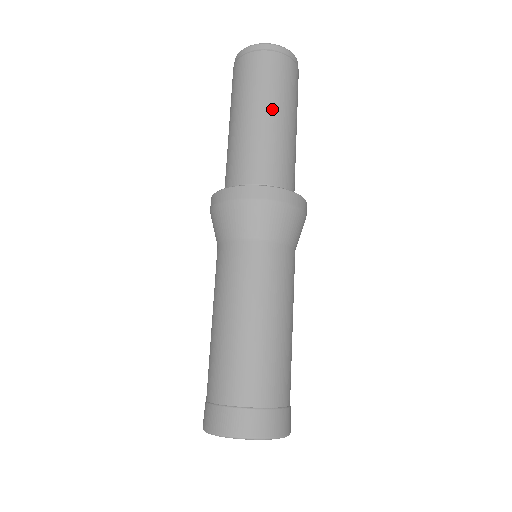
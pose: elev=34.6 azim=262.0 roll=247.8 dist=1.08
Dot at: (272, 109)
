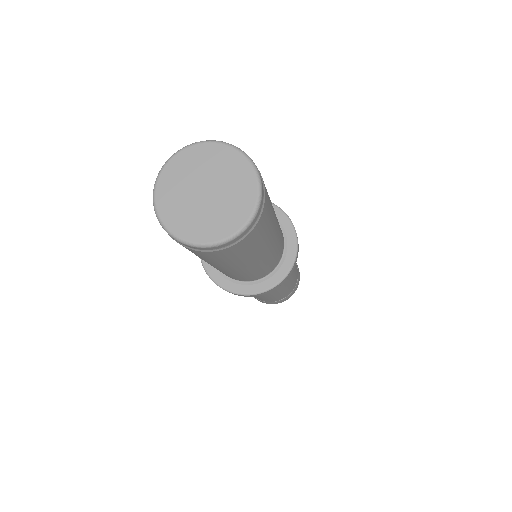
Dot at: (230, 268)
